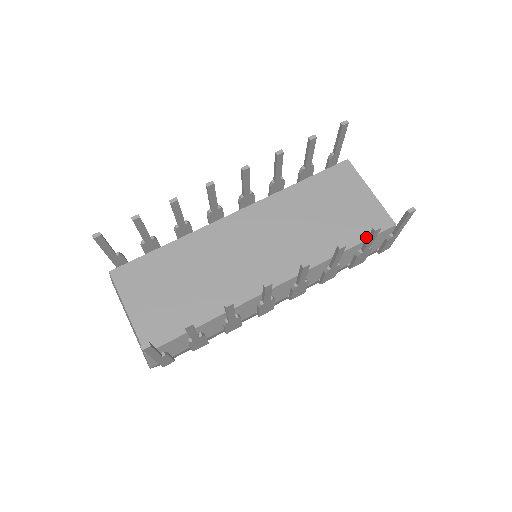
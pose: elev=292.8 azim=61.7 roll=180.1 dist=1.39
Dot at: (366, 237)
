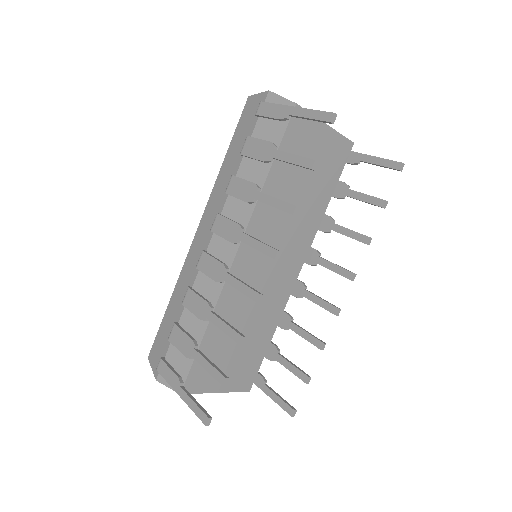
Dot at: (339, 176)
